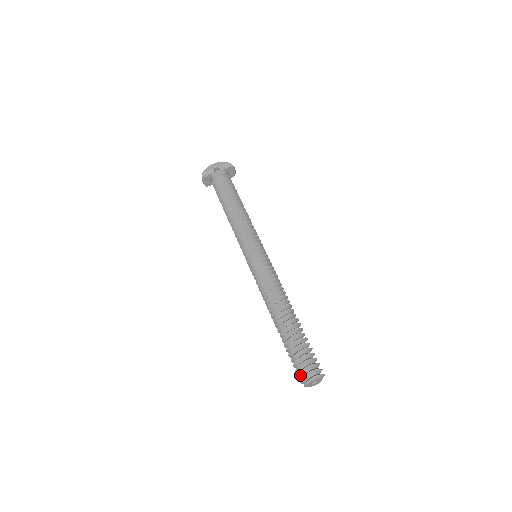
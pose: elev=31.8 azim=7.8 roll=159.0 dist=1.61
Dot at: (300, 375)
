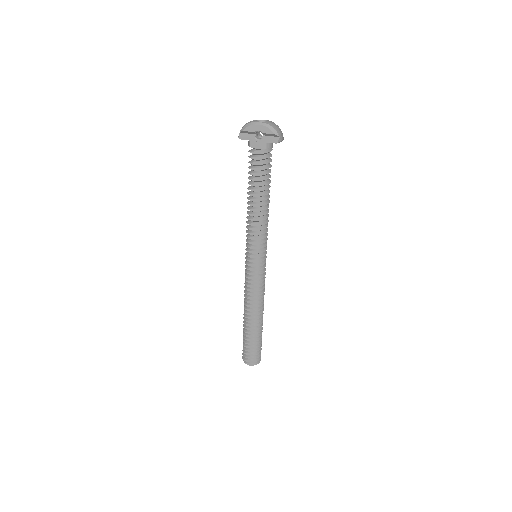
Dot at: (244, 354)
